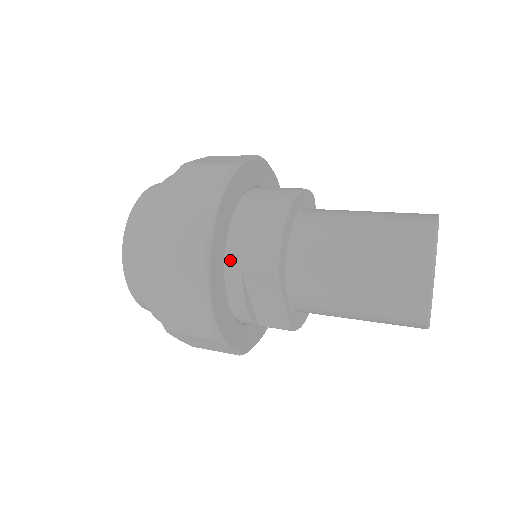
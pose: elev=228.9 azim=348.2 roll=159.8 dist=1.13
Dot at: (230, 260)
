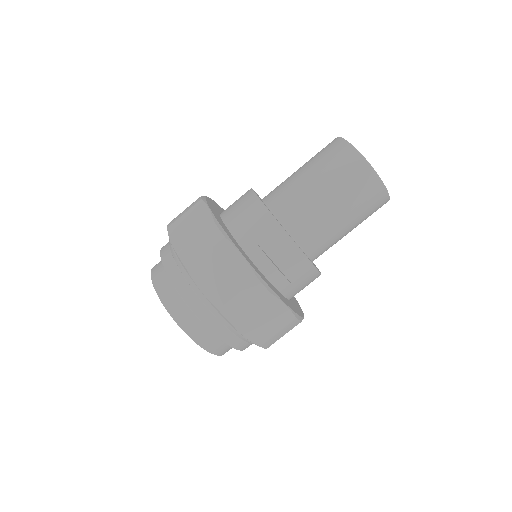
Dot at: (240, 239)
